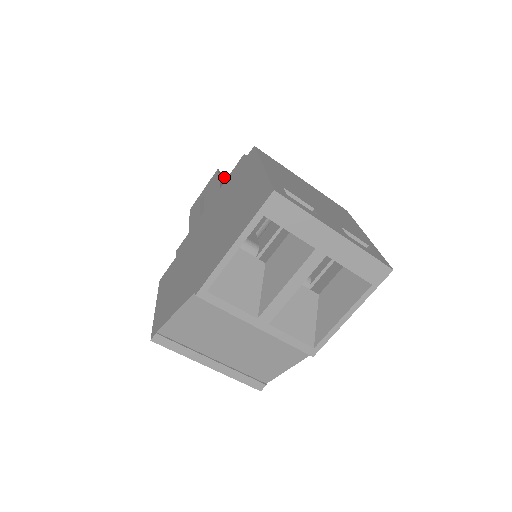
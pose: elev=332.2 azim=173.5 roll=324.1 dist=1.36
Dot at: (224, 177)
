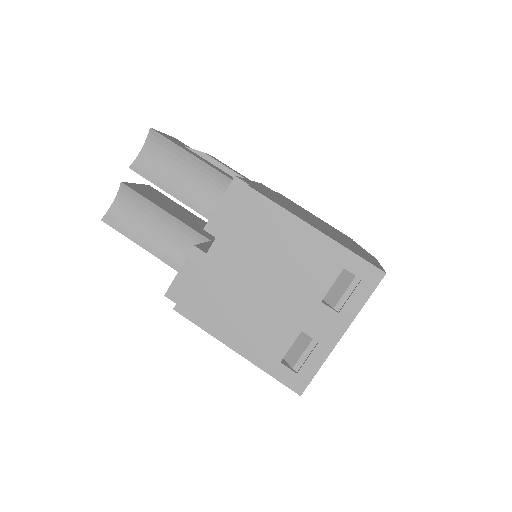
Dot at: (110, 211)
